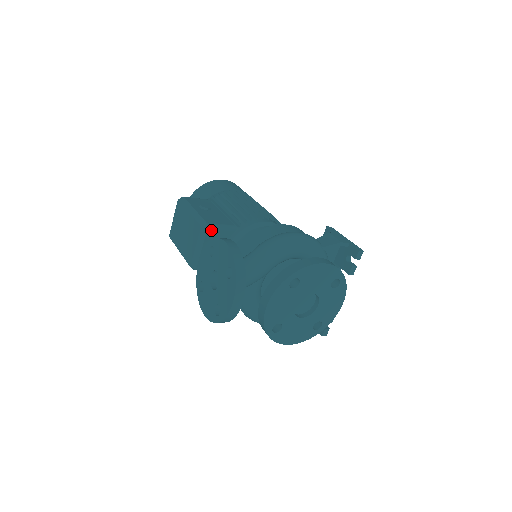
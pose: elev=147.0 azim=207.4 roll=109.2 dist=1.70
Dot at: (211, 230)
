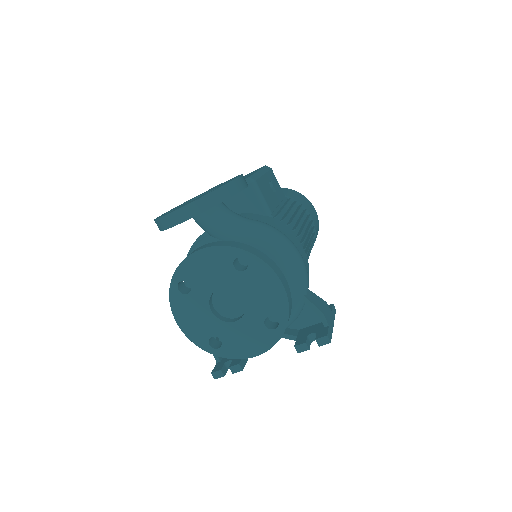
Dot at: (252, 189)
